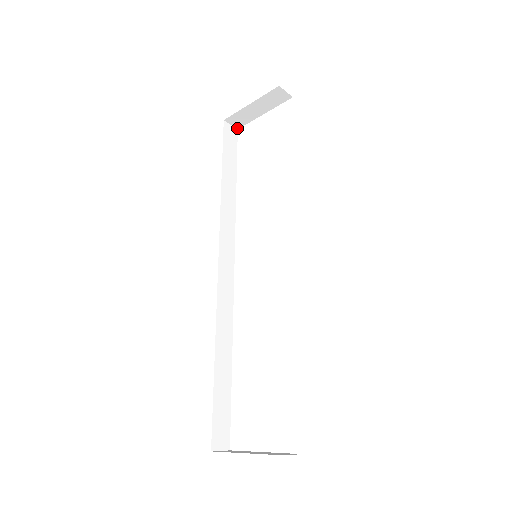
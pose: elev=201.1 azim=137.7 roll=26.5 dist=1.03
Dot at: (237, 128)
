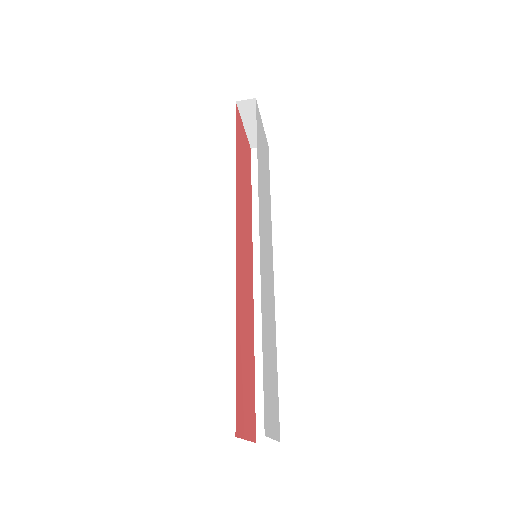
Dot at: occluded
